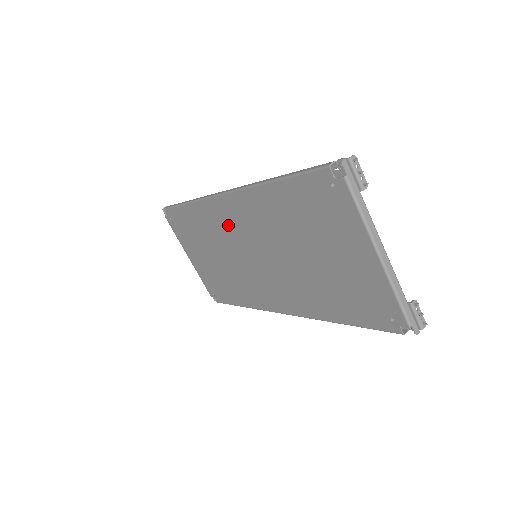
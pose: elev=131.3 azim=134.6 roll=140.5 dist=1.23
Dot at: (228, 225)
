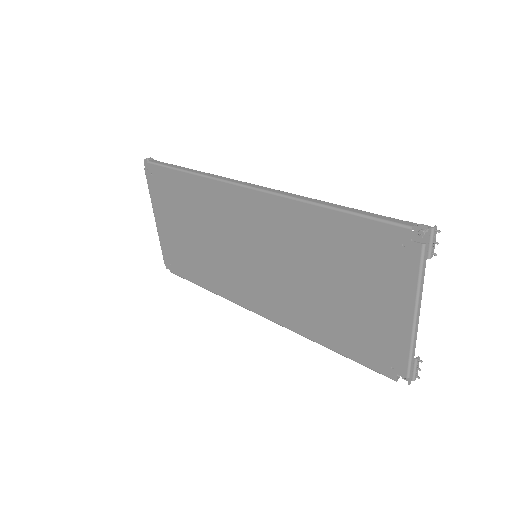
Dot at: (237, 216)
